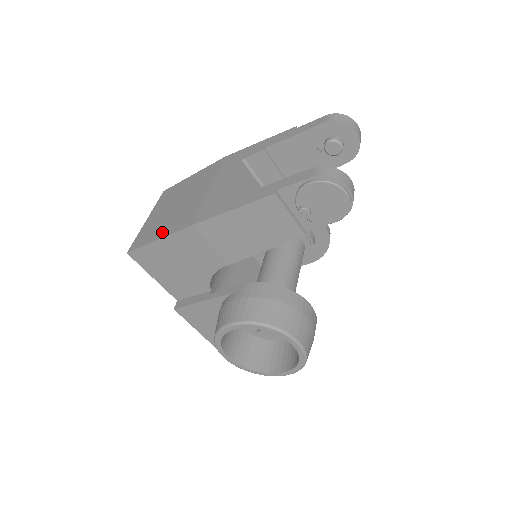
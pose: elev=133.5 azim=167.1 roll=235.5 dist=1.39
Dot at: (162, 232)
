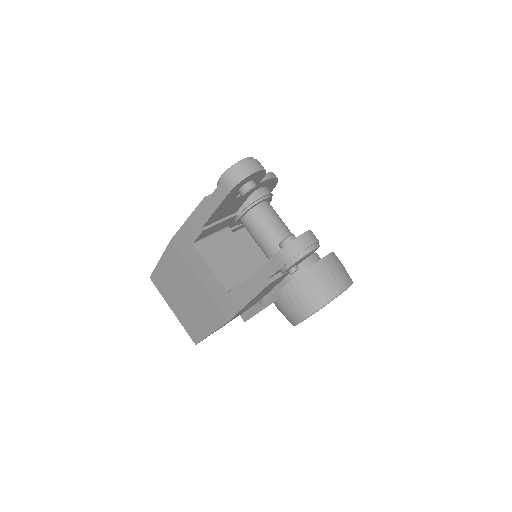
Dot at: (206, 327)
